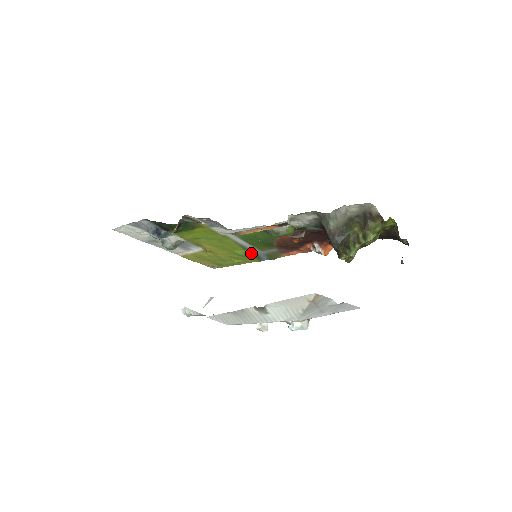
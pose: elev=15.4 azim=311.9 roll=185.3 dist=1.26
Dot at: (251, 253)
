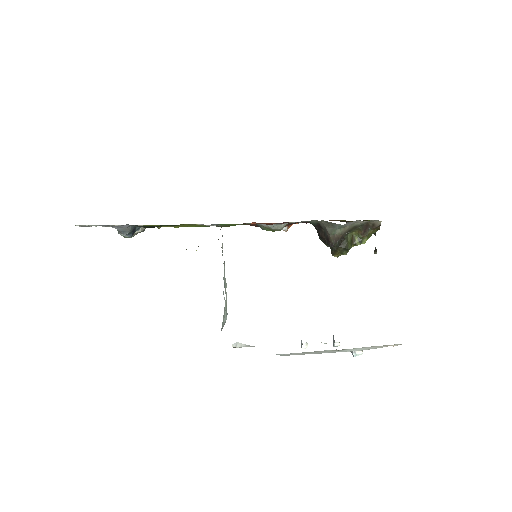
Dot at: (207, 226)
